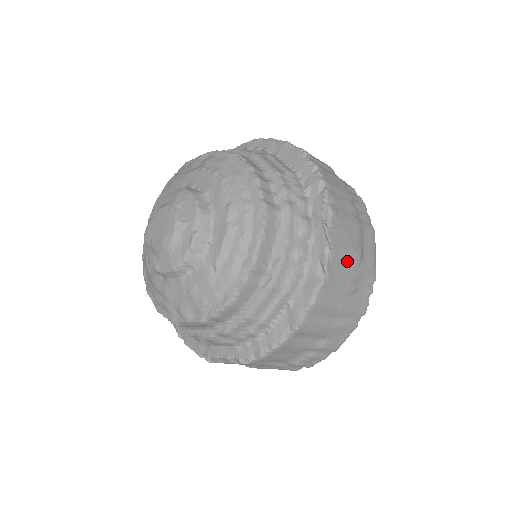
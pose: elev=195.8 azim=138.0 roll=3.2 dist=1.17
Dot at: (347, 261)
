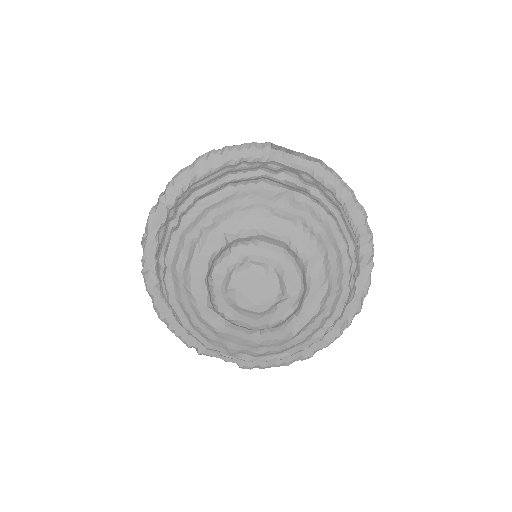
Dot at: occluded
